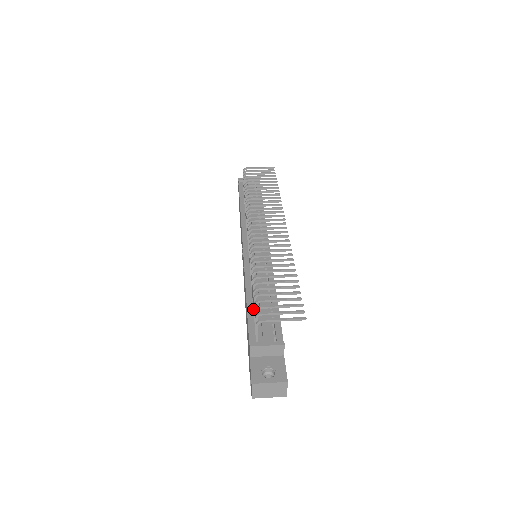
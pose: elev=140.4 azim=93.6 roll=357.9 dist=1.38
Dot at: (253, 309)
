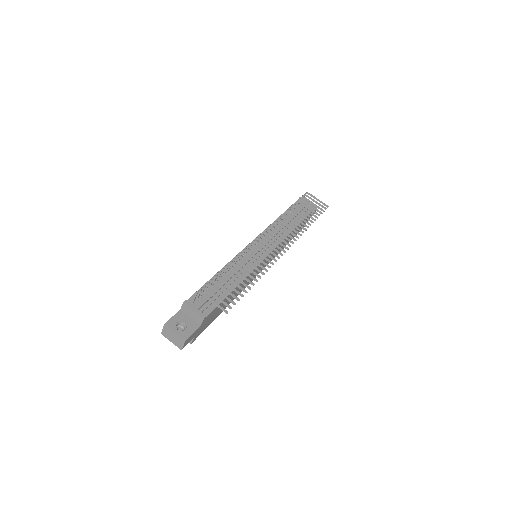
Dot at: occluded
